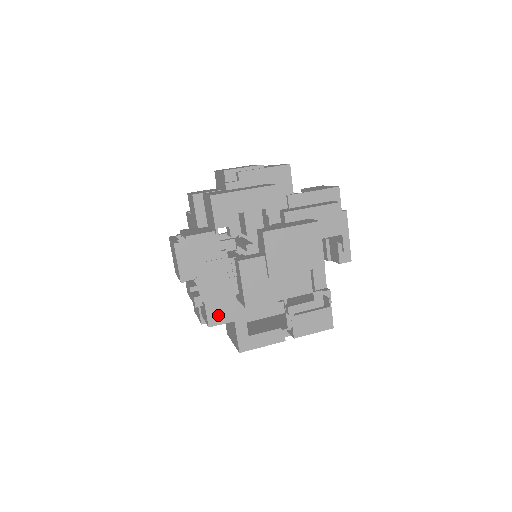
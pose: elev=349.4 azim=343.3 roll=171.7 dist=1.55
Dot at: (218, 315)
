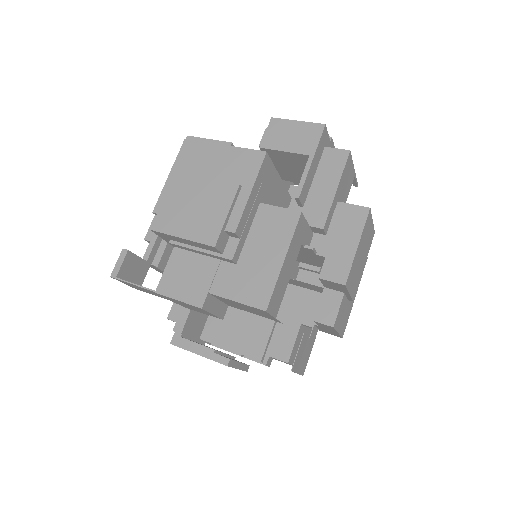
Dot at: occluded
